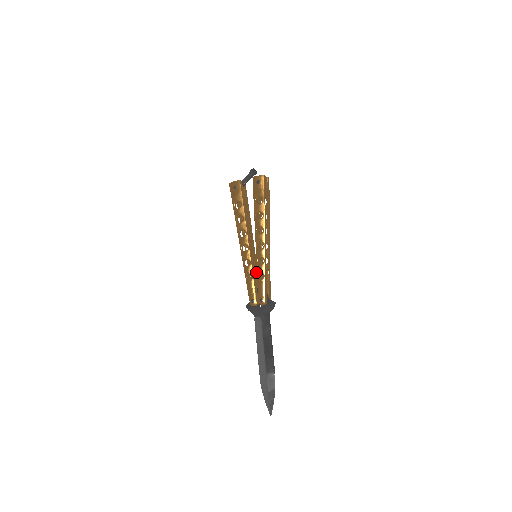
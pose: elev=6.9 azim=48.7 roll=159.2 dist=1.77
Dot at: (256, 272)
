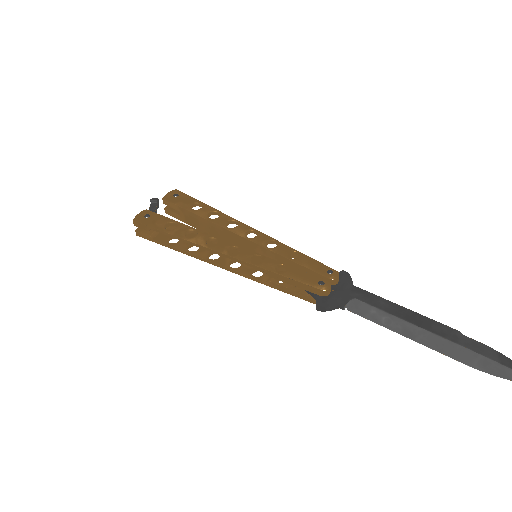
Dot at: occluded
